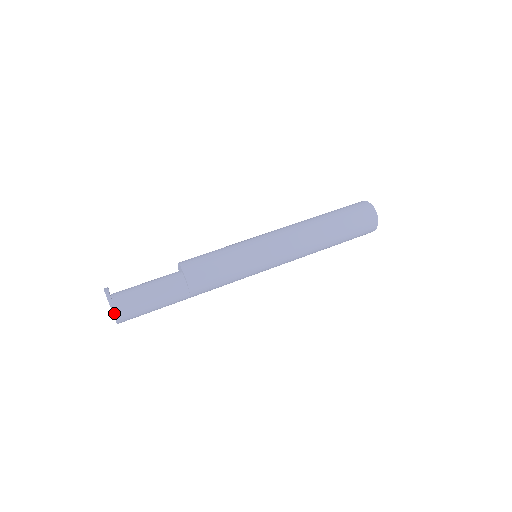
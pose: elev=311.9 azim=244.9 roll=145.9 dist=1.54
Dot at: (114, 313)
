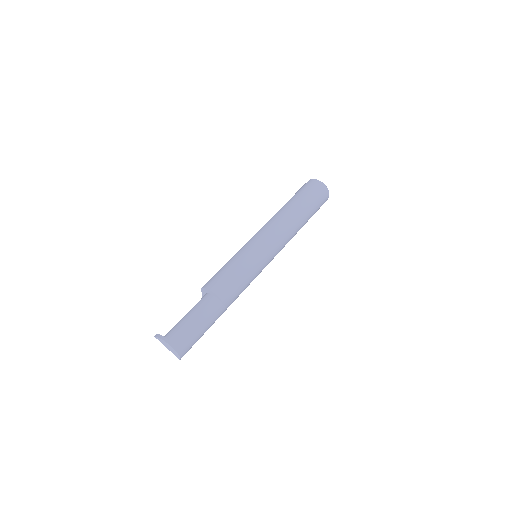
Dot at: (177, 351)
